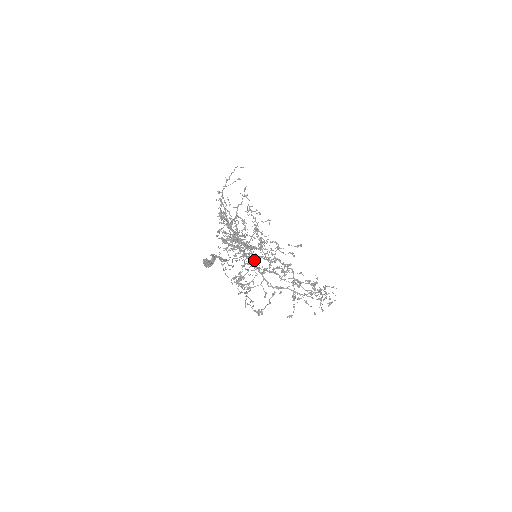
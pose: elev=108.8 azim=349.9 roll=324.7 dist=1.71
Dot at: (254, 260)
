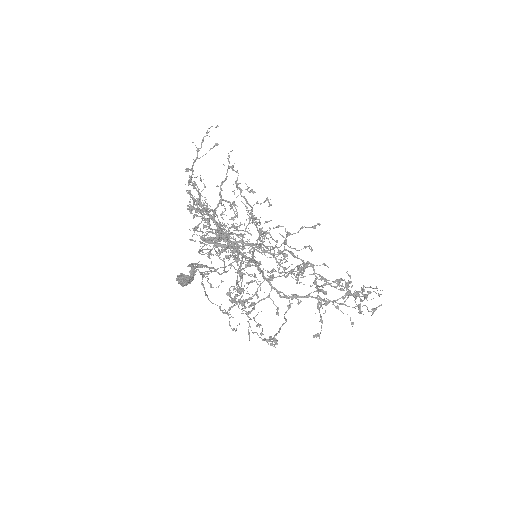
Dot at: occluded
